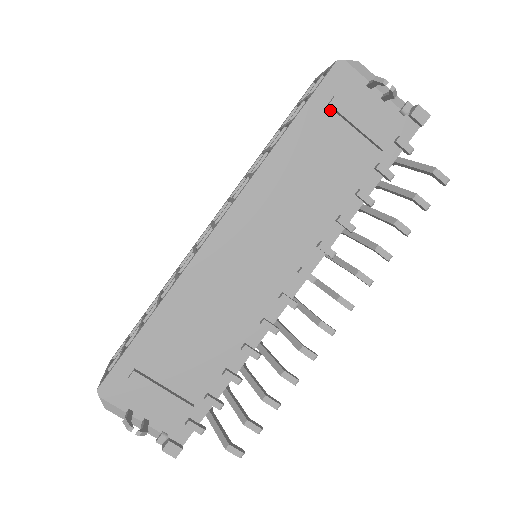
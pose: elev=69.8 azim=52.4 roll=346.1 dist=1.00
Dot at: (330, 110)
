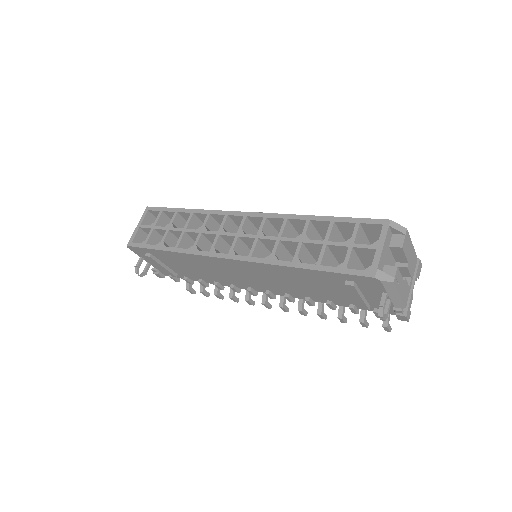
Dot at: (346, 282)
